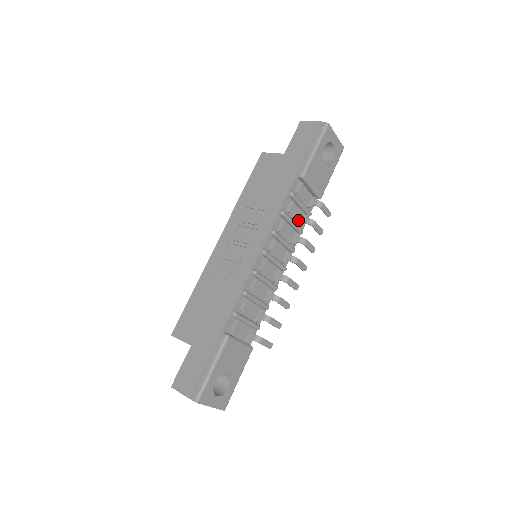
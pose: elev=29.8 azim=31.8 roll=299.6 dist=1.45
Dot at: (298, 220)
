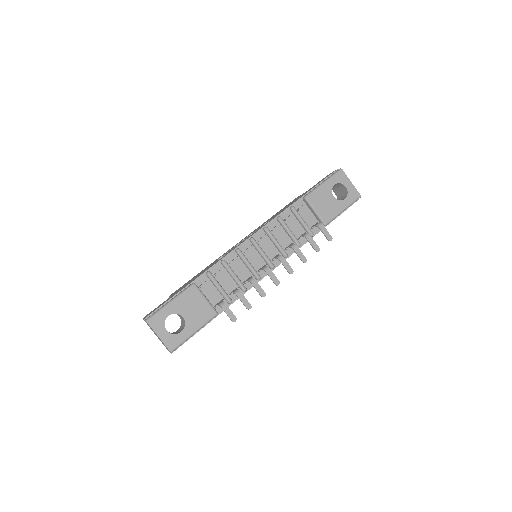
Dot at: (298, 234)
